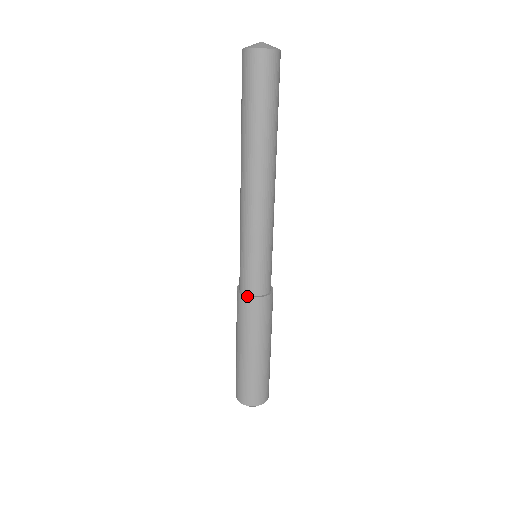
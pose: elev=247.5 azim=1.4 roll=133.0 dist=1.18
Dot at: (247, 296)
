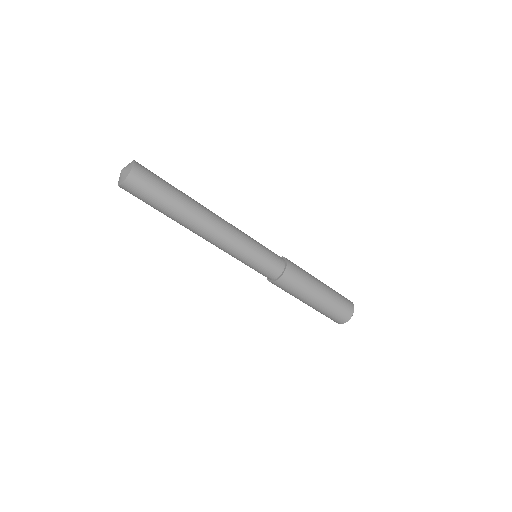
Dot at: (268, 280)
